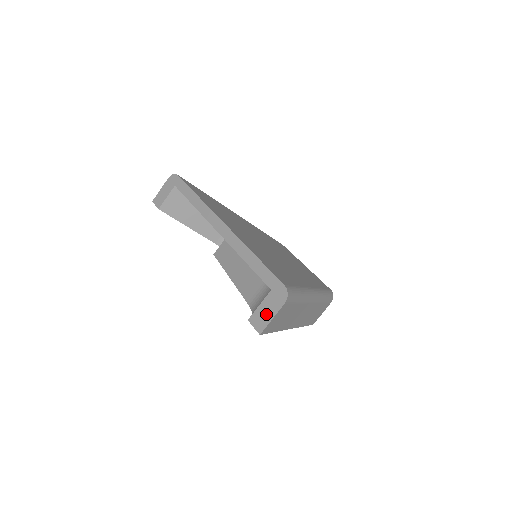
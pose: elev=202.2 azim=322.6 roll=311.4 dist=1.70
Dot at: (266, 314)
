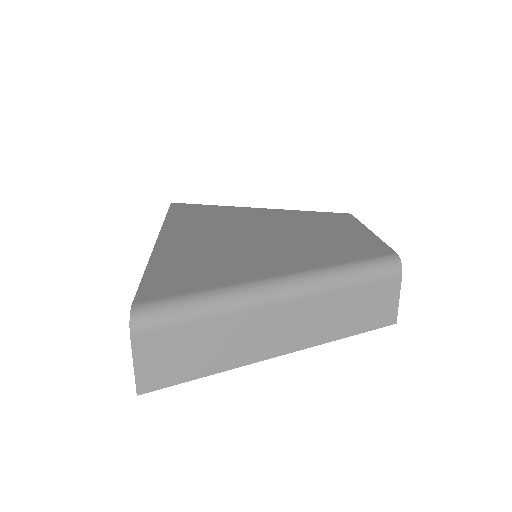
Dot at: occluded
